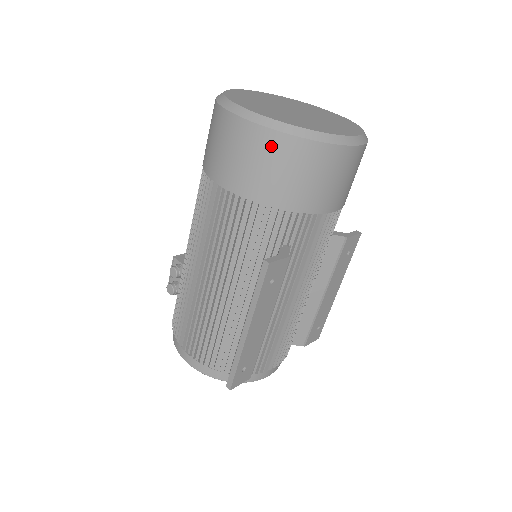
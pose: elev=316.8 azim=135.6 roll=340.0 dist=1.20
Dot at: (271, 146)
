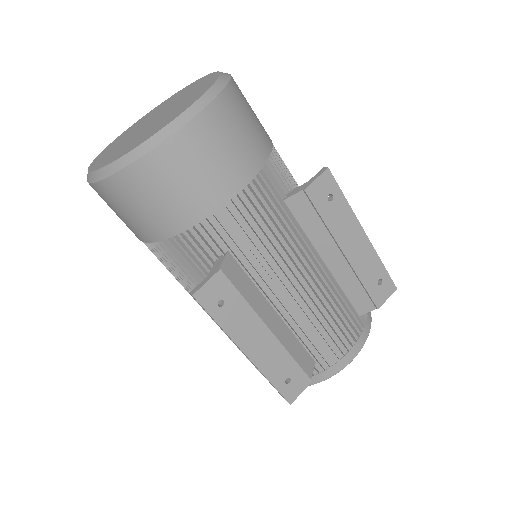
Dot at: (117, 192)
